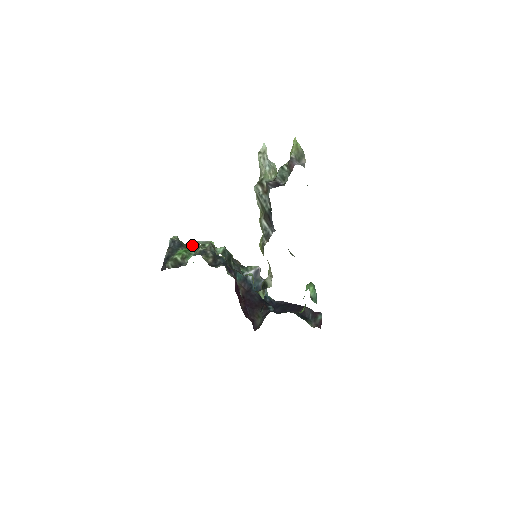
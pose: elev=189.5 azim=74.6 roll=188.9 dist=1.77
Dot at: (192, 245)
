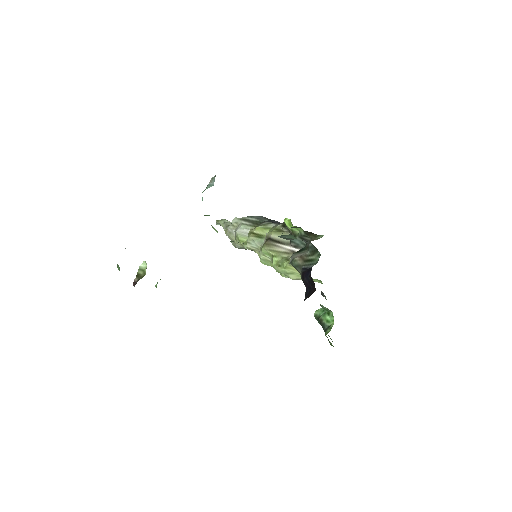
Dot at: occluded
